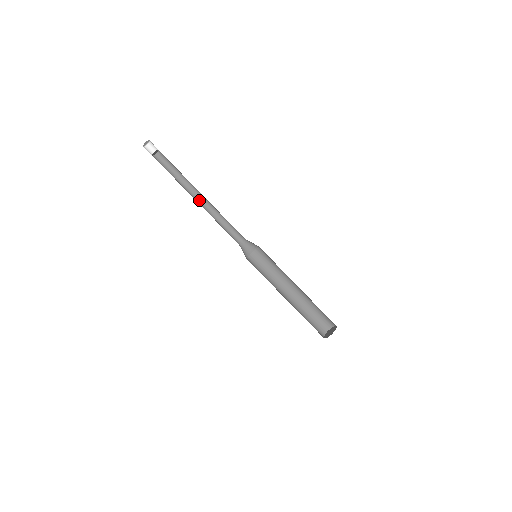
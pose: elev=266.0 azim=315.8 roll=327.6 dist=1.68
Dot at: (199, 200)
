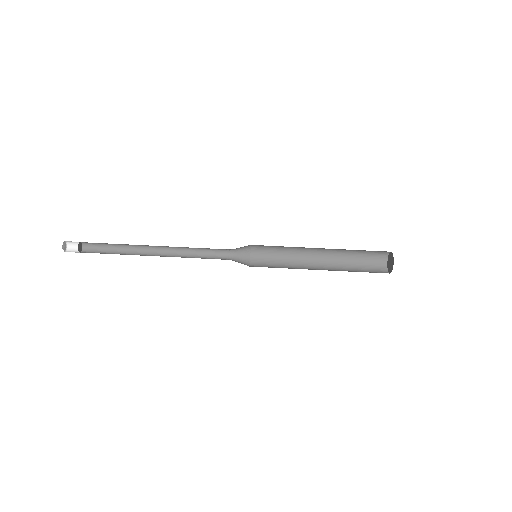
Dot at: occluded
